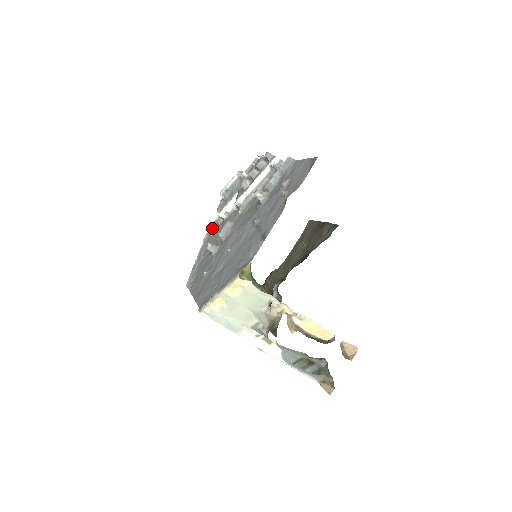
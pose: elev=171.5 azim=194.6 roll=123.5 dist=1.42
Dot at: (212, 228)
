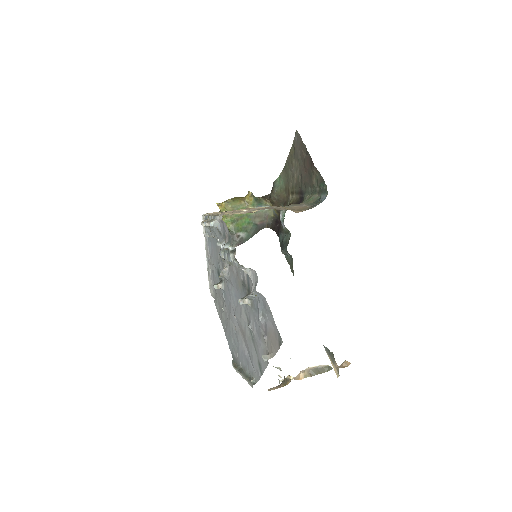
Dot at: occluded
